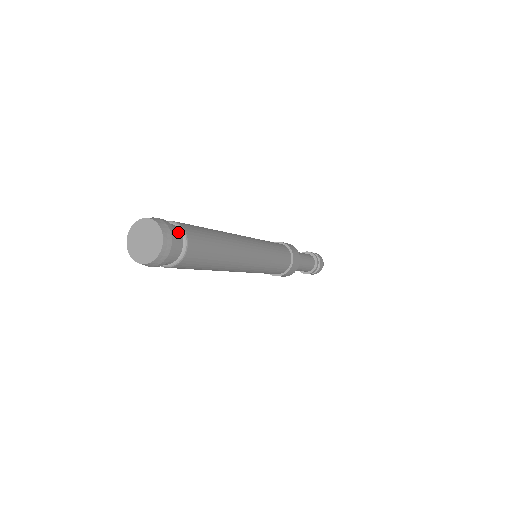
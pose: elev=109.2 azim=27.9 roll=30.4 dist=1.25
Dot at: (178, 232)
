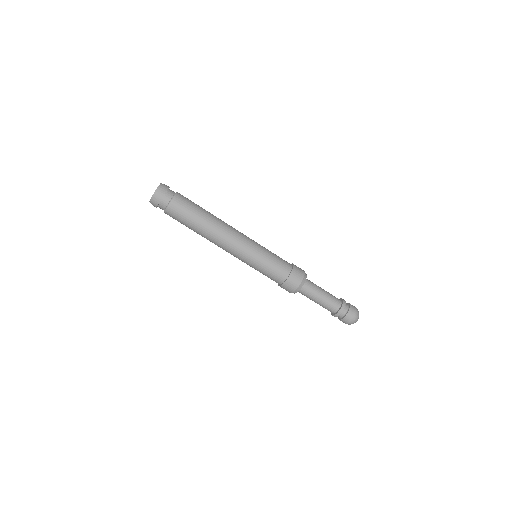
Dot at: (171, 195)
